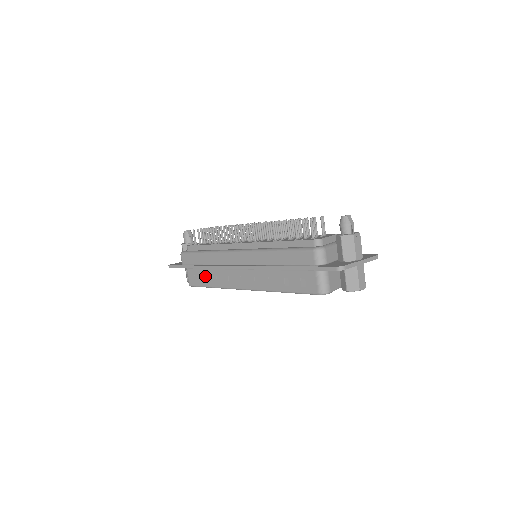
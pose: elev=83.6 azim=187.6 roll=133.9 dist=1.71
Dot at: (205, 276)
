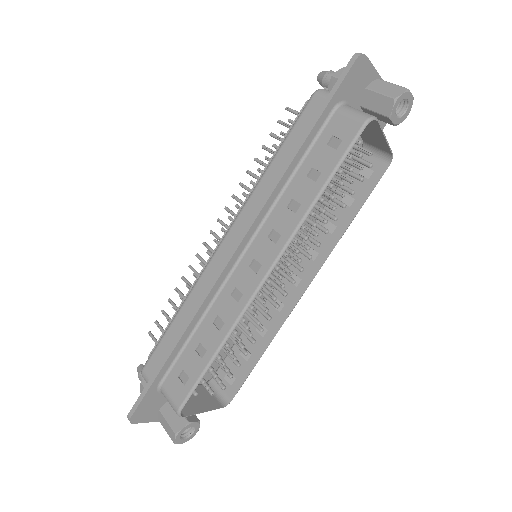
Dot at: (196, 352)
